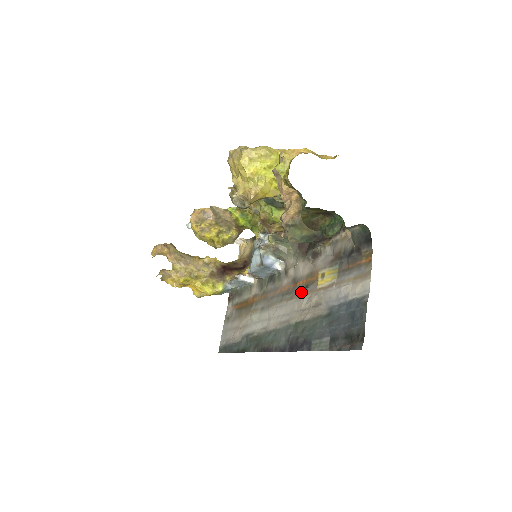
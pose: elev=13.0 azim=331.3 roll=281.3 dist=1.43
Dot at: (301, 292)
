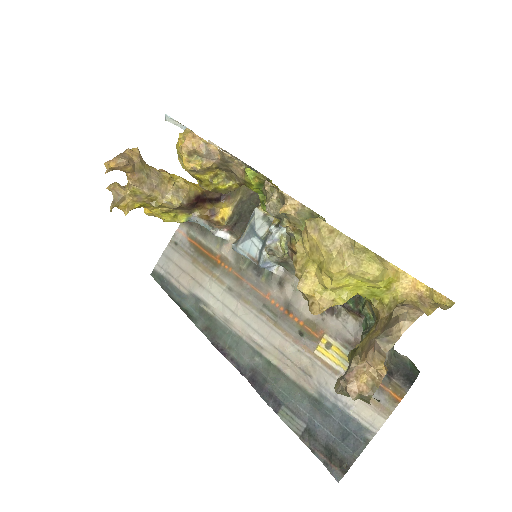
Dot at: (291, 332)
